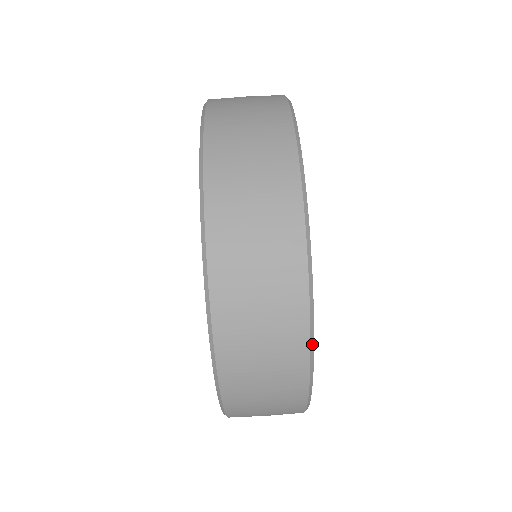
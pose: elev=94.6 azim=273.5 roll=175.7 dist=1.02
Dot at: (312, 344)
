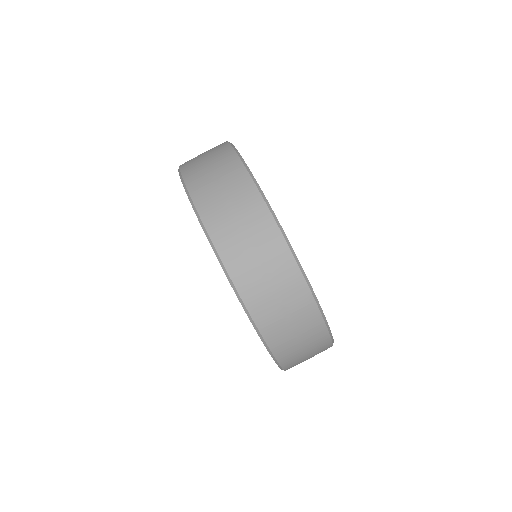
Dot at: occluded
